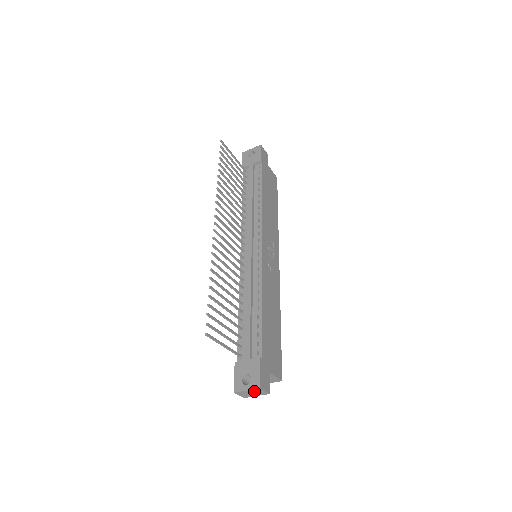
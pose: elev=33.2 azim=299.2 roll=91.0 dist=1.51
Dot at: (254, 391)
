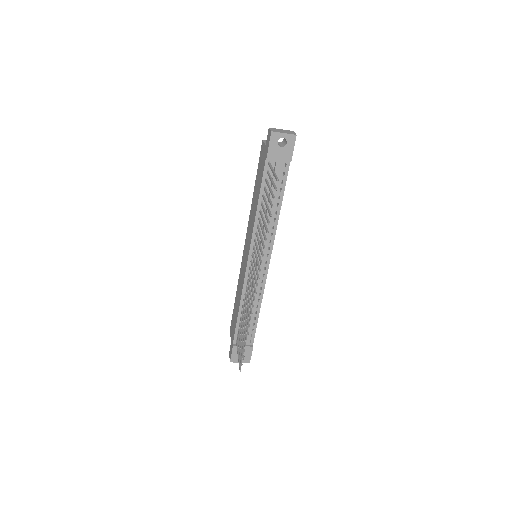
Dot at: (243, 360)
